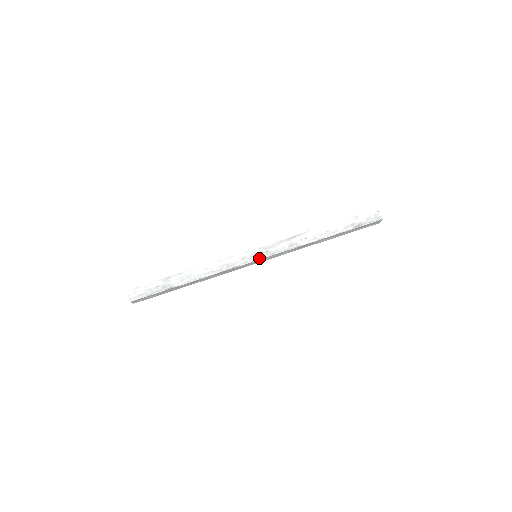
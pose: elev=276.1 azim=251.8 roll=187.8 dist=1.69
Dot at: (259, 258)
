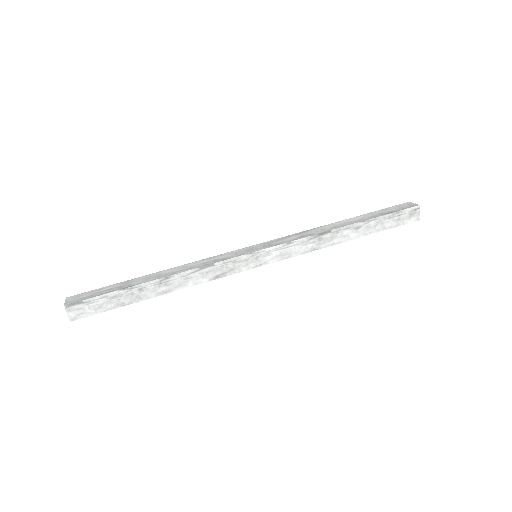
Dot at: (259, 249)
